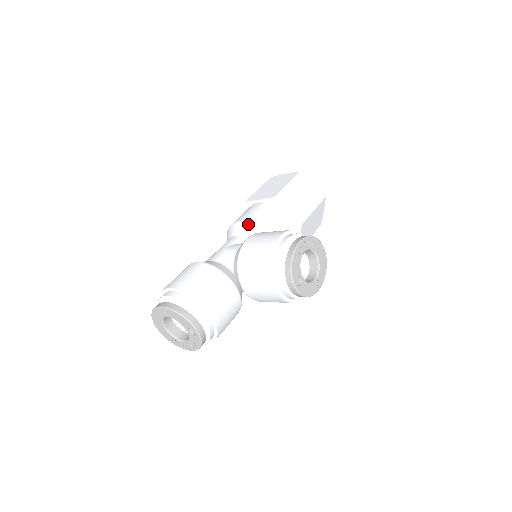
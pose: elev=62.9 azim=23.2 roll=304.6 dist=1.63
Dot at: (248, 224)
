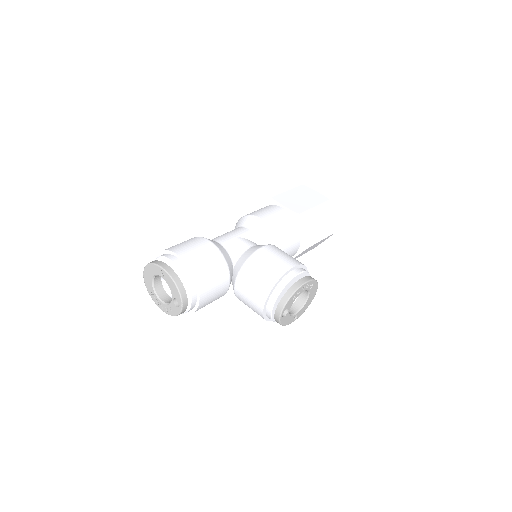
Dot at: (266, 227)
